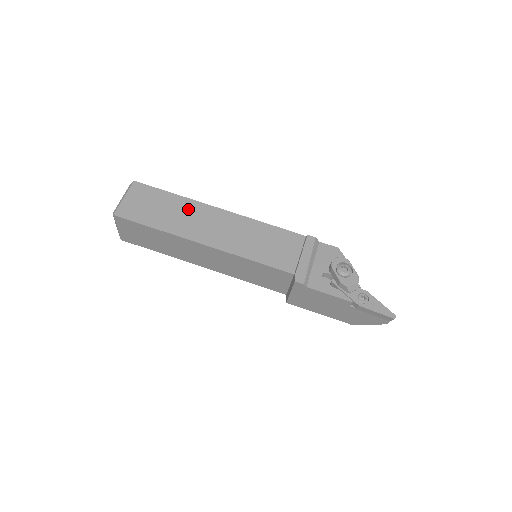
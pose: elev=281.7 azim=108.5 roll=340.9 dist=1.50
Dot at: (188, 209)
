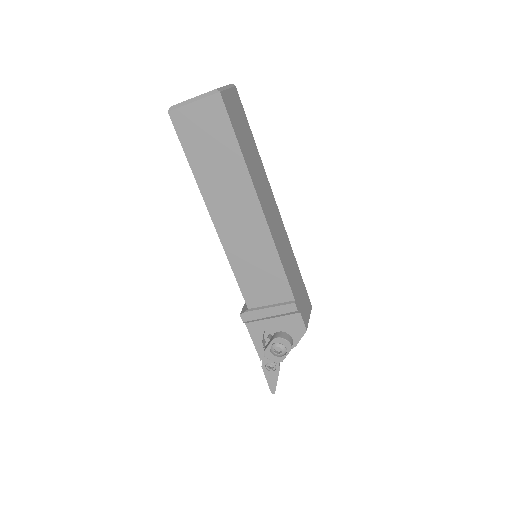
Dot at: (235, 177)
